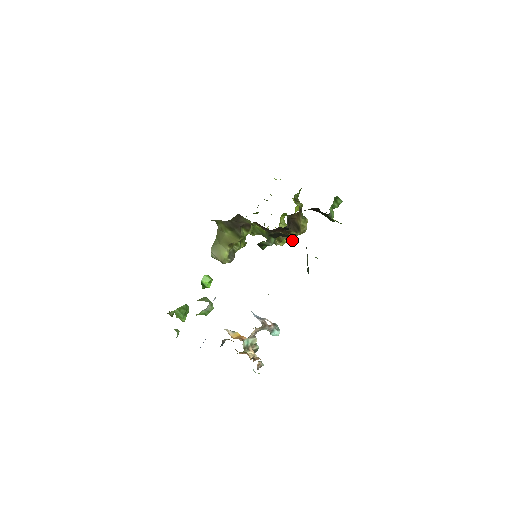
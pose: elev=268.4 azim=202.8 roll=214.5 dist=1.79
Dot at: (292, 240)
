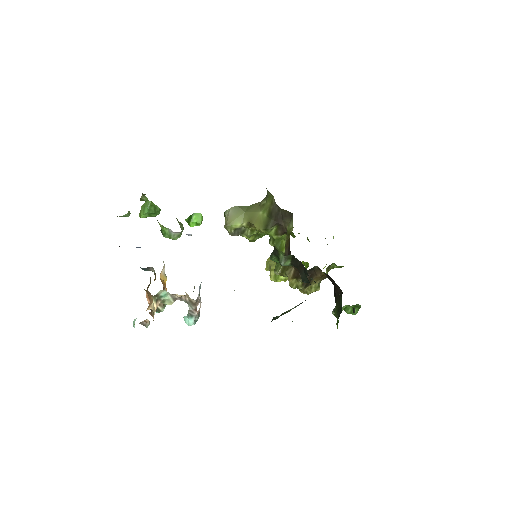
Dot at: (291, 285)
